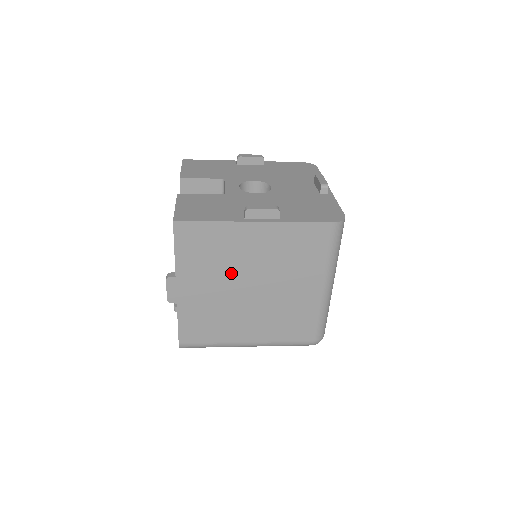
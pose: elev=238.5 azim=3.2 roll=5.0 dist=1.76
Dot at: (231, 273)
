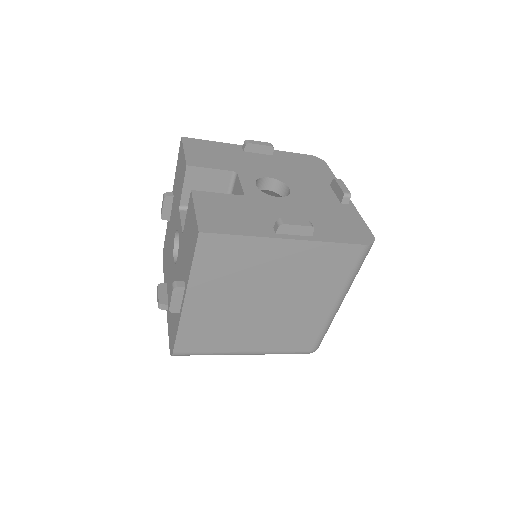
Dot at: (248, 287)
